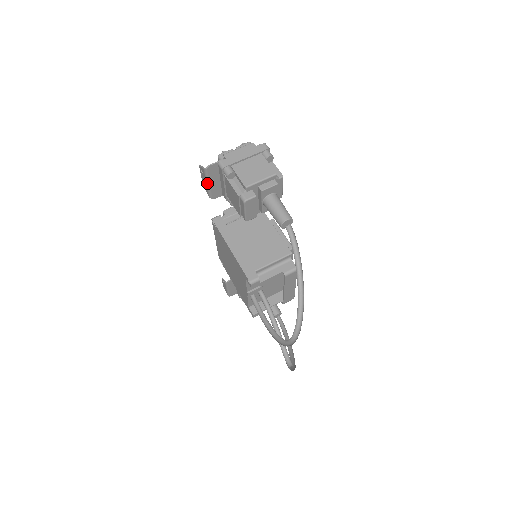
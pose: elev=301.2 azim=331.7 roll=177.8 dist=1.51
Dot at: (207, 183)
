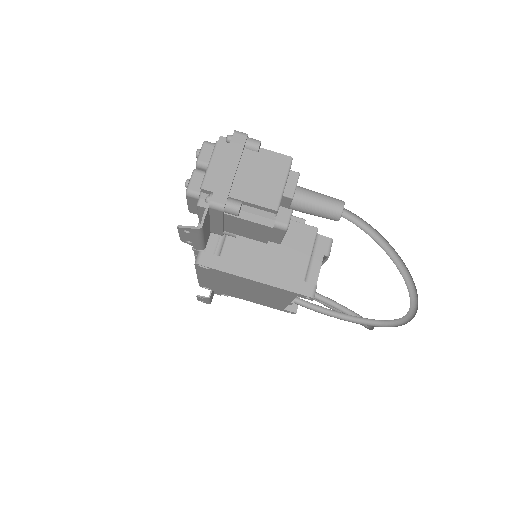
Dot at: (201, 239)
